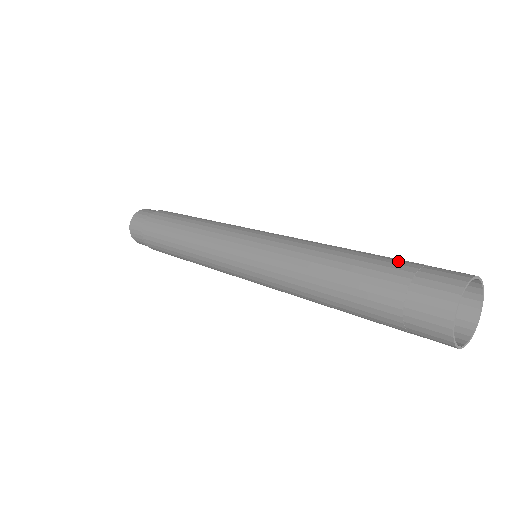
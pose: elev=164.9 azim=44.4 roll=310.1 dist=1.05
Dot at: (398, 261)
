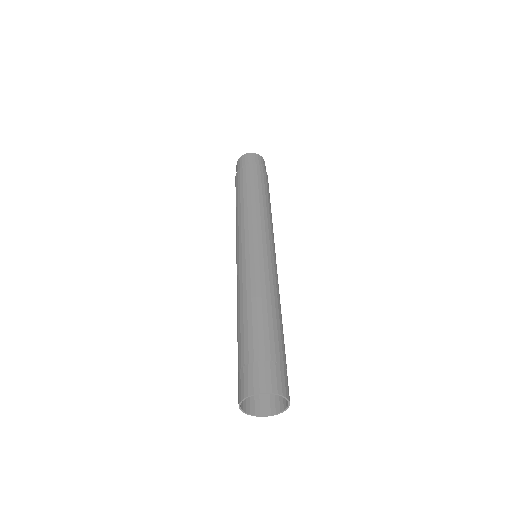
Dot at: (240, 352)
